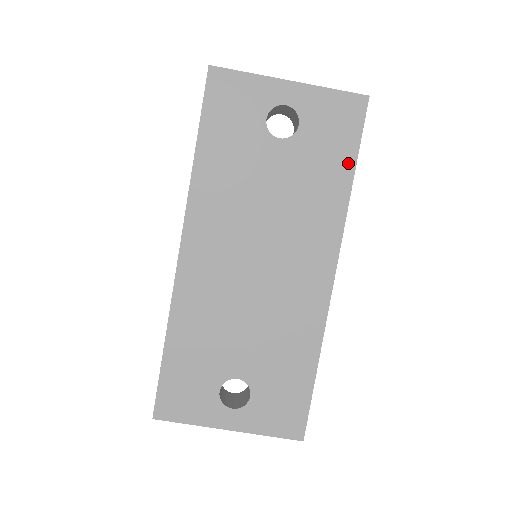
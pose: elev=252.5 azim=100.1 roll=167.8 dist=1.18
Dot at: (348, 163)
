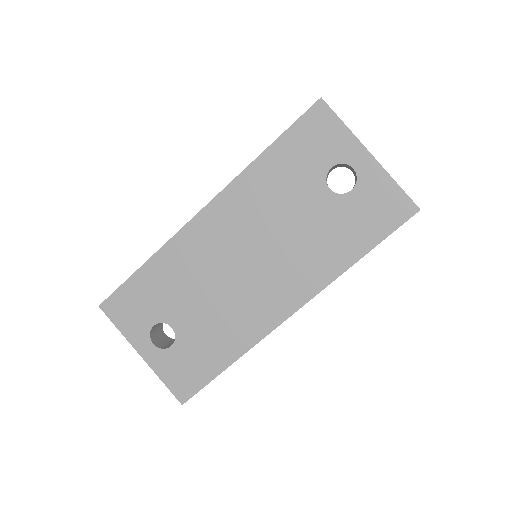
Dot at: (365, 245)
